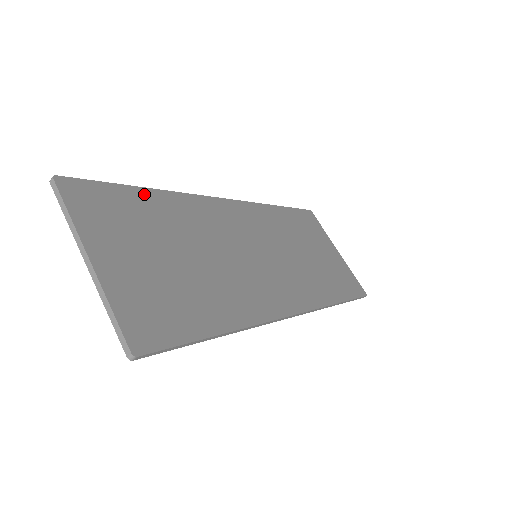
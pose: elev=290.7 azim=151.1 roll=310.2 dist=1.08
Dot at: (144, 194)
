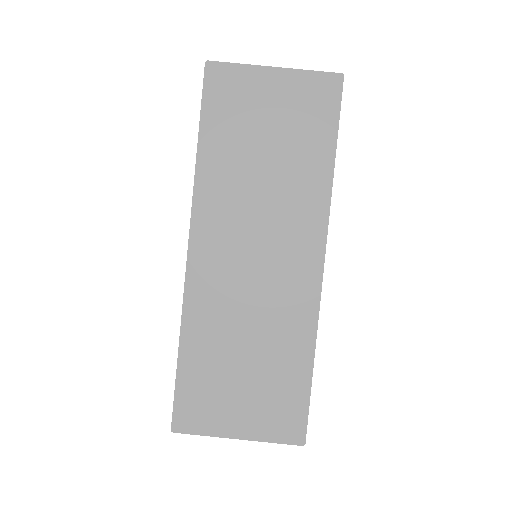
Dot at: (185, 360)
